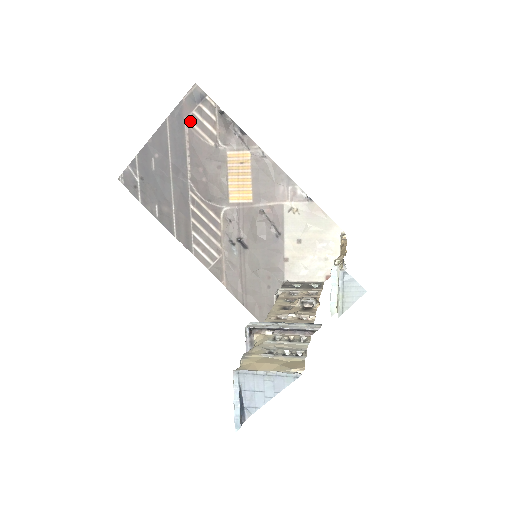
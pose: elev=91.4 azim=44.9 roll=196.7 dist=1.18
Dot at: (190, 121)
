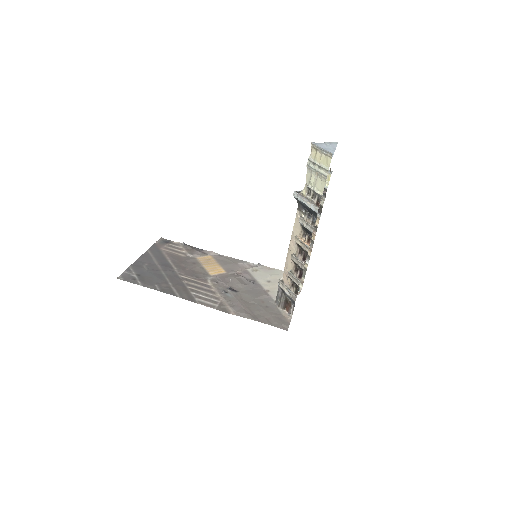
Dot at: (165, 250)
